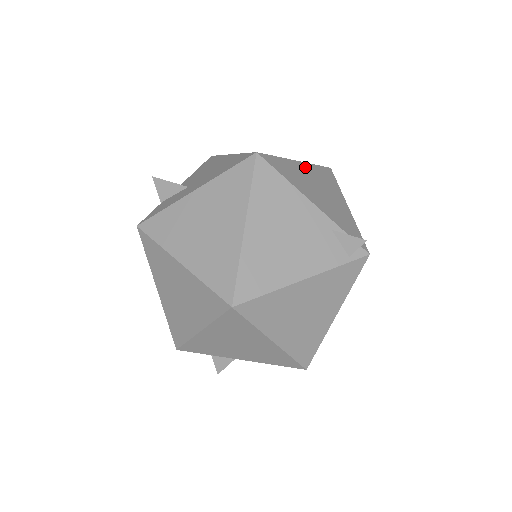
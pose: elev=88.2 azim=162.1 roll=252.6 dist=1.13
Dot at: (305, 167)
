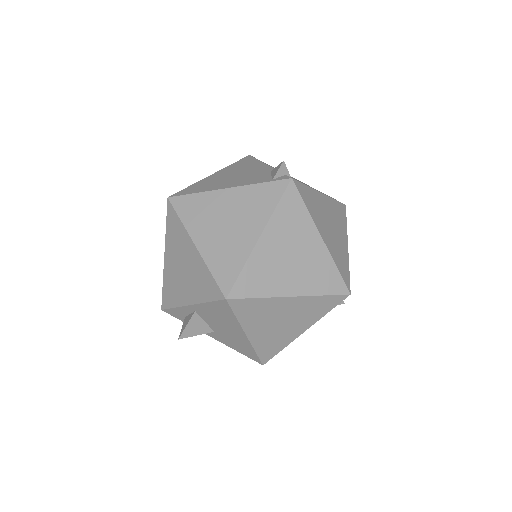
Dot at: occluded
